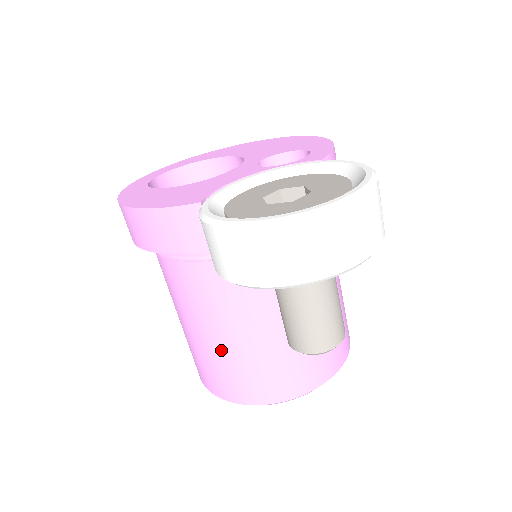
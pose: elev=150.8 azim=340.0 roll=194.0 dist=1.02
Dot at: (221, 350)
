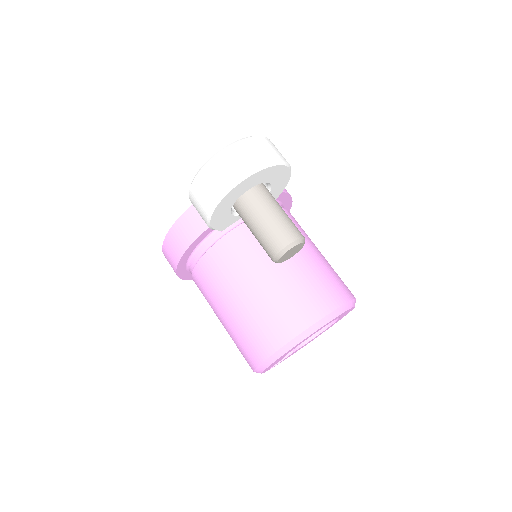
Dot at: (245, 309)
